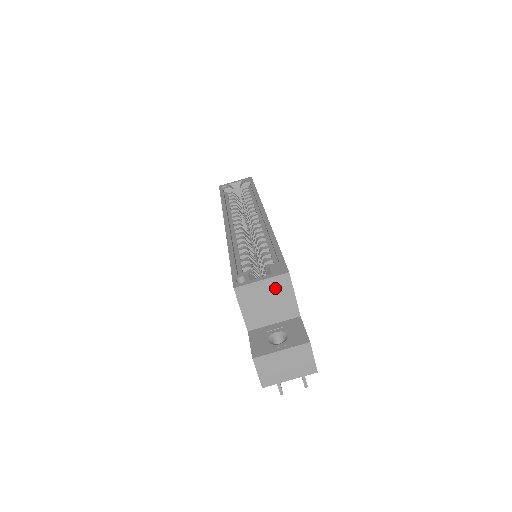
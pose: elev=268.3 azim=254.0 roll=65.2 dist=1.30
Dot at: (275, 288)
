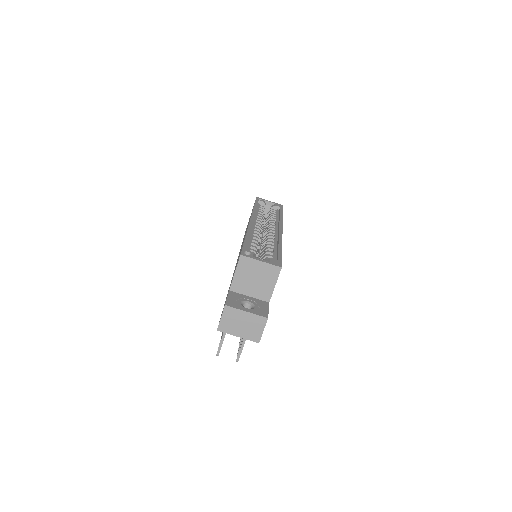
Dot at: (266, 272)
